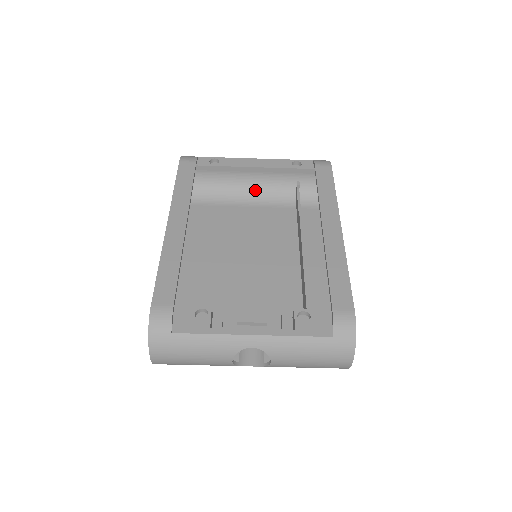
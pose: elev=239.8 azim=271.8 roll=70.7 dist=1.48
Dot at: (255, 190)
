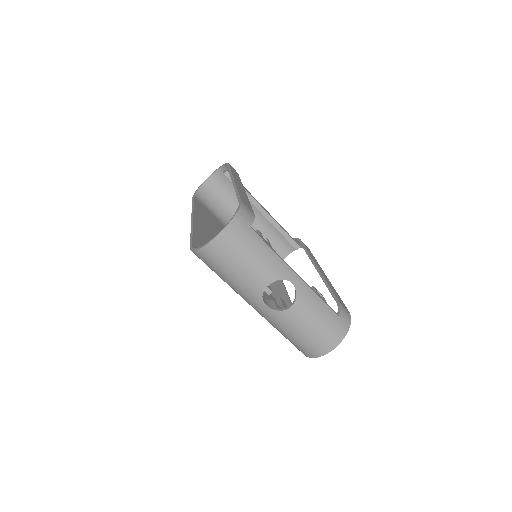
Dot at: occluded
